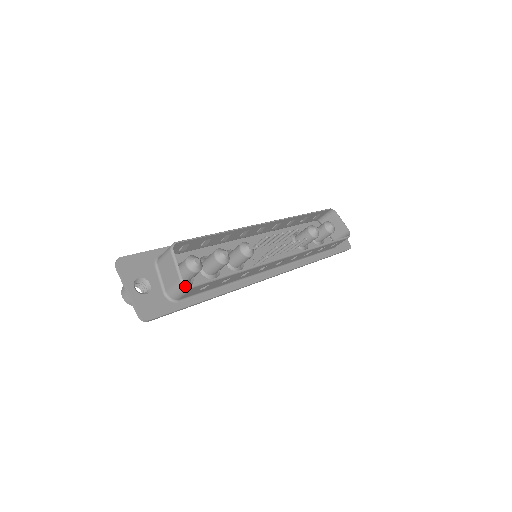
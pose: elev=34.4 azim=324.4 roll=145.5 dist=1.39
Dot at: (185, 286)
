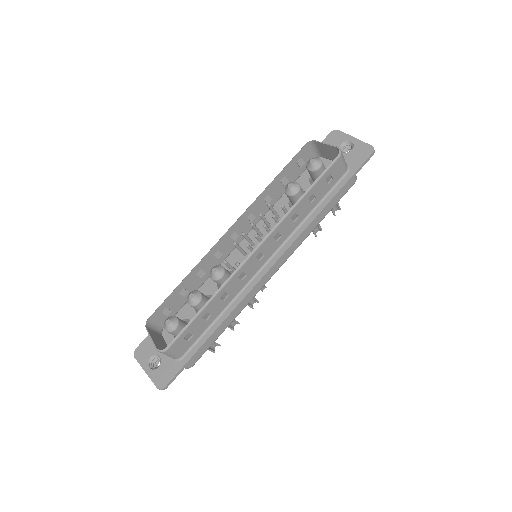
Dot at: (162, 352)
